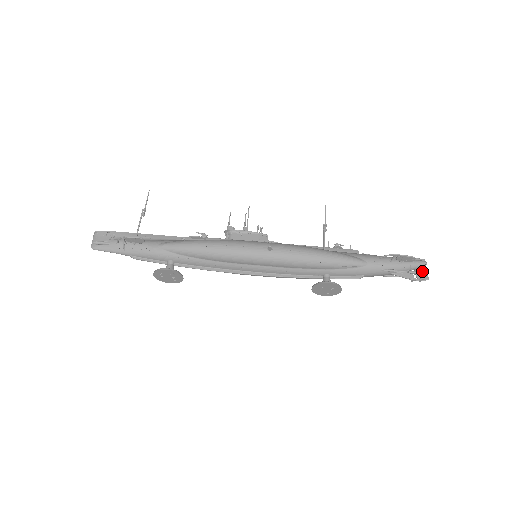
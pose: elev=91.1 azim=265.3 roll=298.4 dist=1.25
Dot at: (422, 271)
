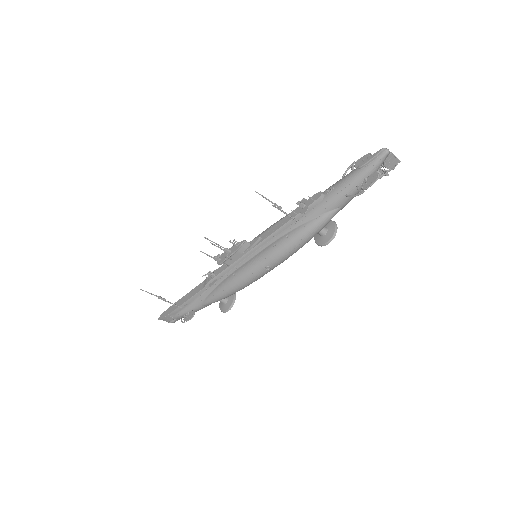
Dot at: (389, 160)
